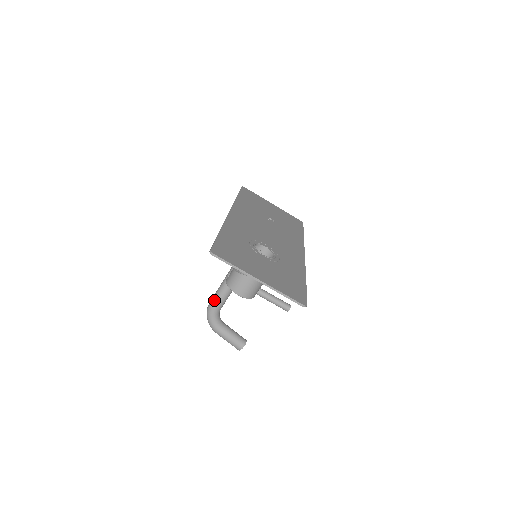
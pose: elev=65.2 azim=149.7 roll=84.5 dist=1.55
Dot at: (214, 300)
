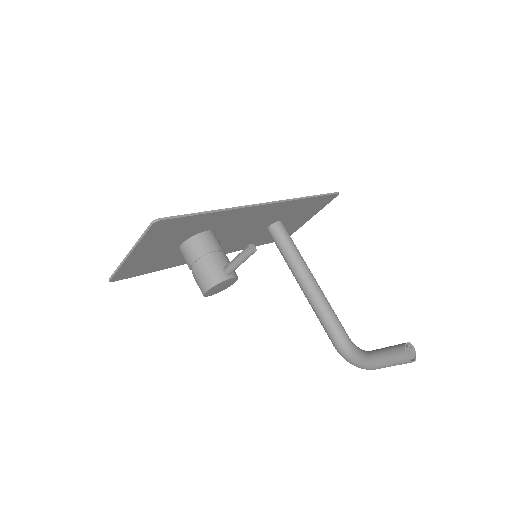
Dot at: (329, 338)
